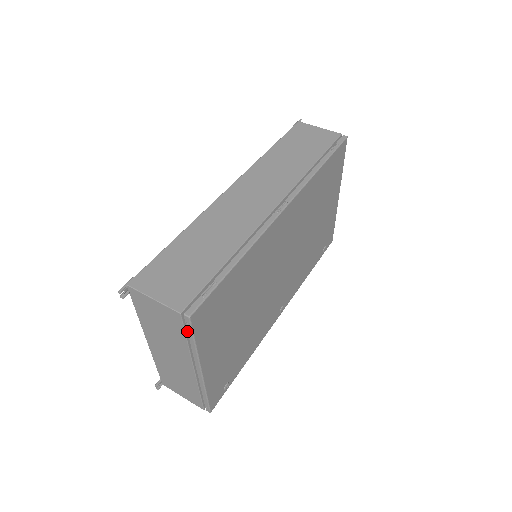
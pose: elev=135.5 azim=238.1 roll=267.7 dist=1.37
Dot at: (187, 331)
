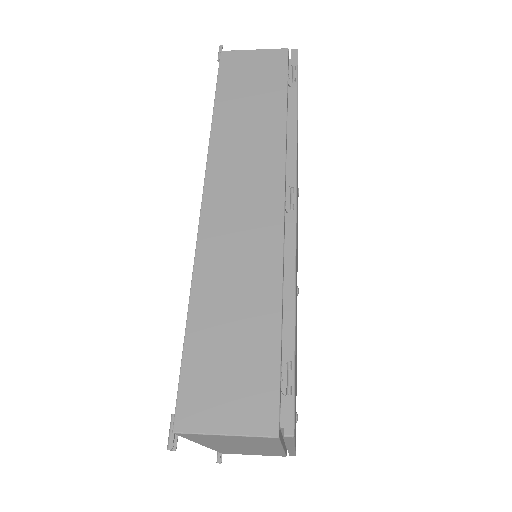
Dot at: occluded
